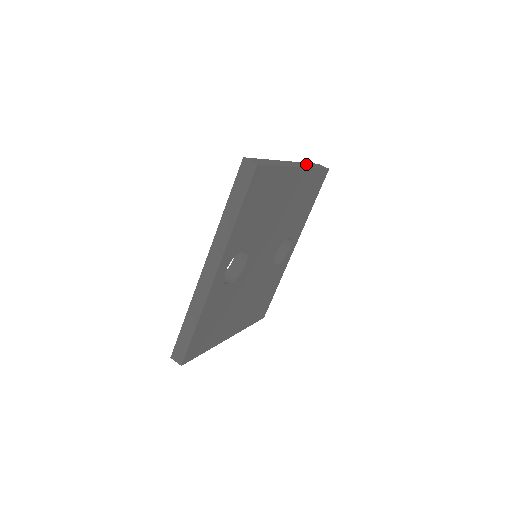
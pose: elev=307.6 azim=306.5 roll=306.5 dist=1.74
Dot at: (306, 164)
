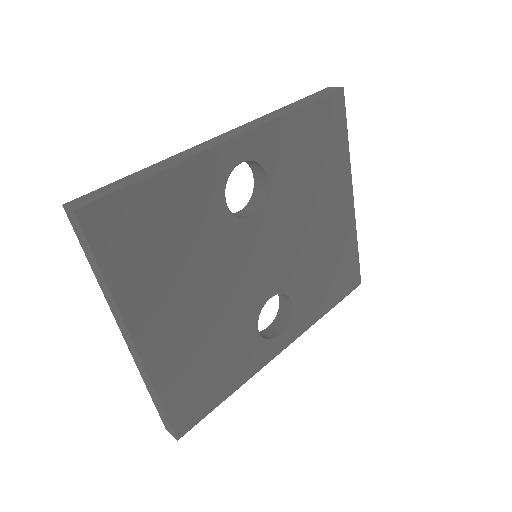
Dot at: occluded
